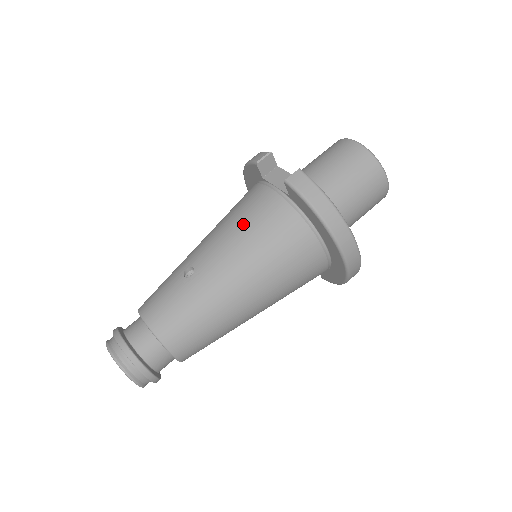
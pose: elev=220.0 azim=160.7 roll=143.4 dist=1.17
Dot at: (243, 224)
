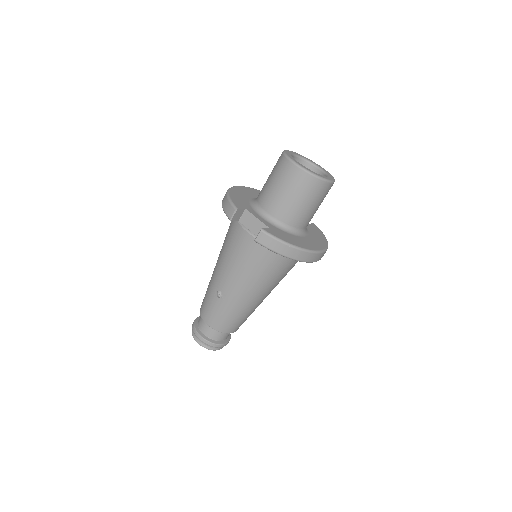
Dot at: (239, 261)
